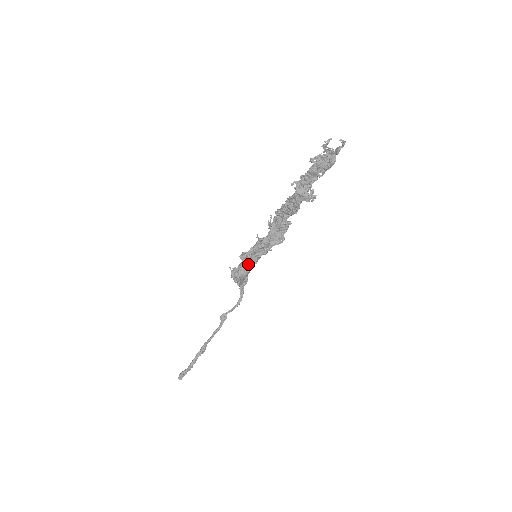
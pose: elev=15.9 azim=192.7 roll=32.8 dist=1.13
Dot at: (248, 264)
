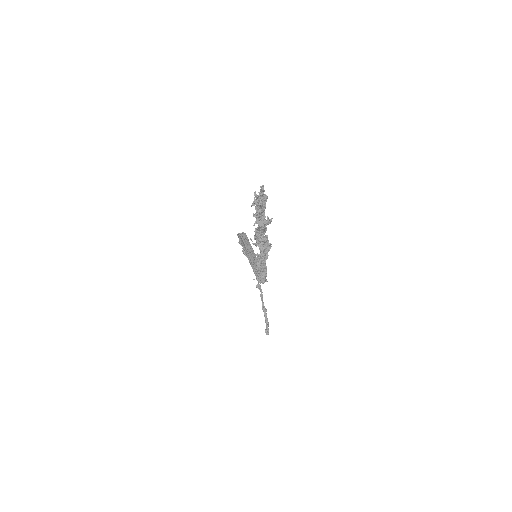
Dot at: (263, 271)
